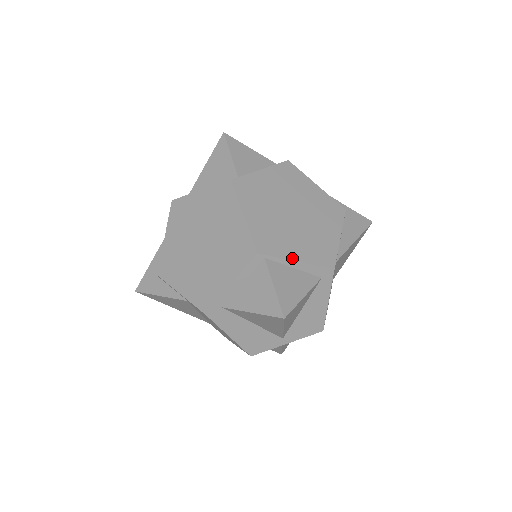
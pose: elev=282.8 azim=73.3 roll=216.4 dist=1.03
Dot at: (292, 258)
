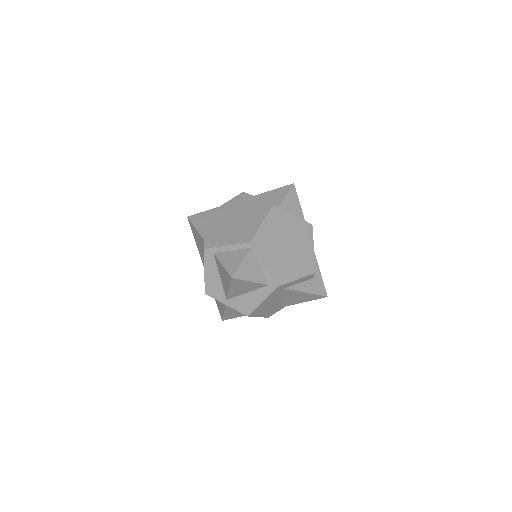
Dot at: (263, 261)
